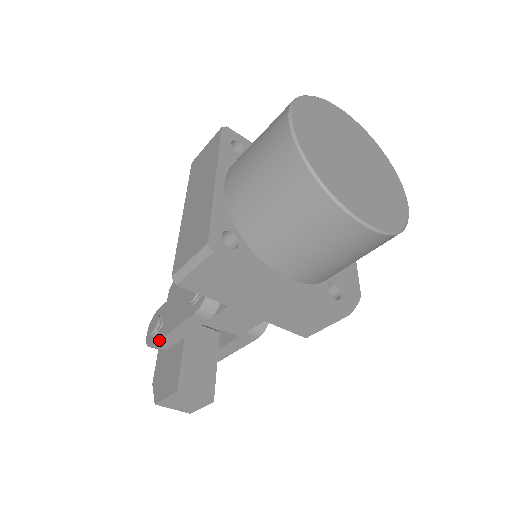
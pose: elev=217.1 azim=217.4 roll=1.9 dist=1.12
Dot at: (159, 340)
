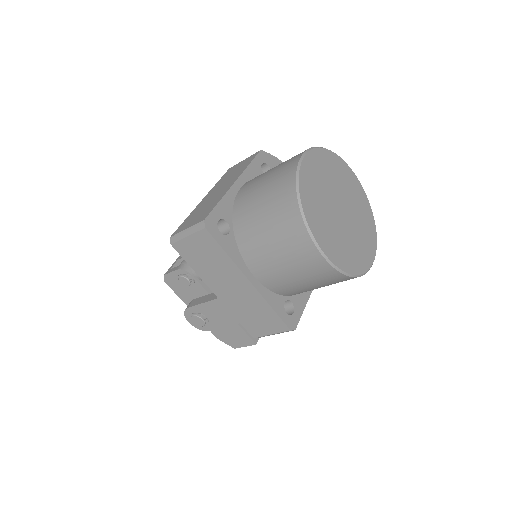
Dot at: occluded
